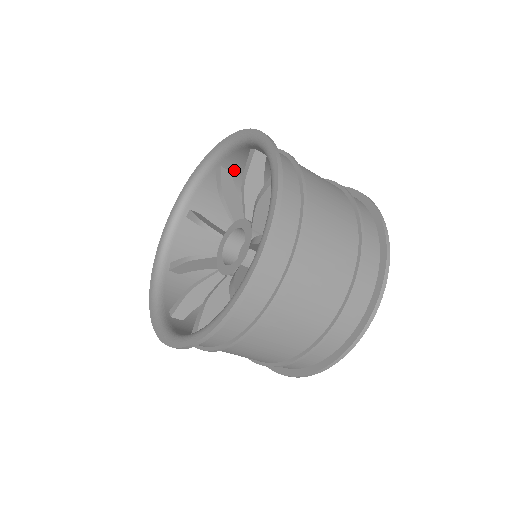
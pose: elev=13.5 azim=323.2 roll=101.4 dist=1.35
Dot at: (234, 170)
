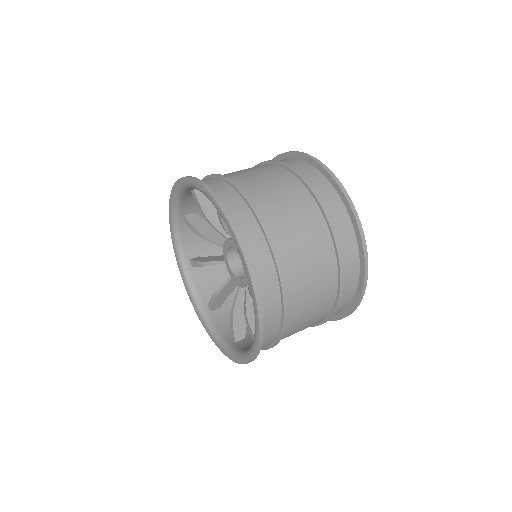
Dot at: occluded
